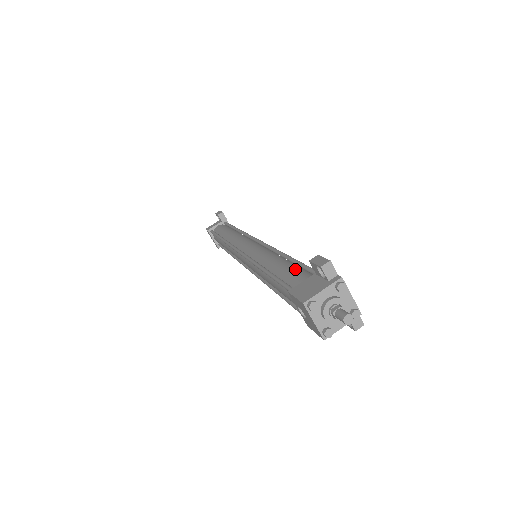
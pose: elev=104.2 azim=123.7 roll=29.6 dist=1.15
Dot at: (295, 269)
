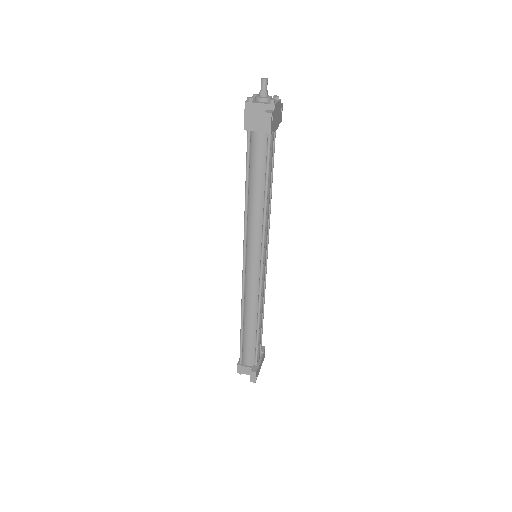
Dot at: occluded
